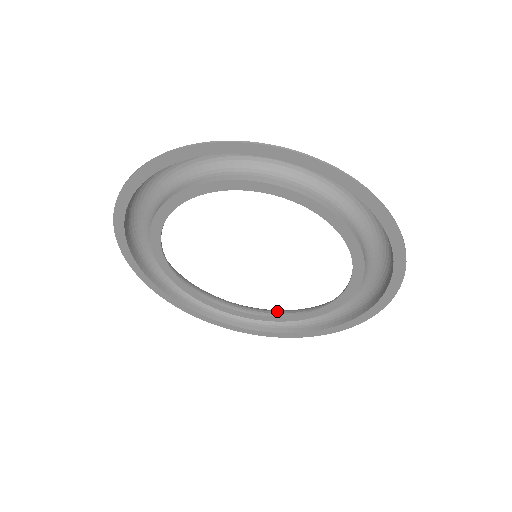
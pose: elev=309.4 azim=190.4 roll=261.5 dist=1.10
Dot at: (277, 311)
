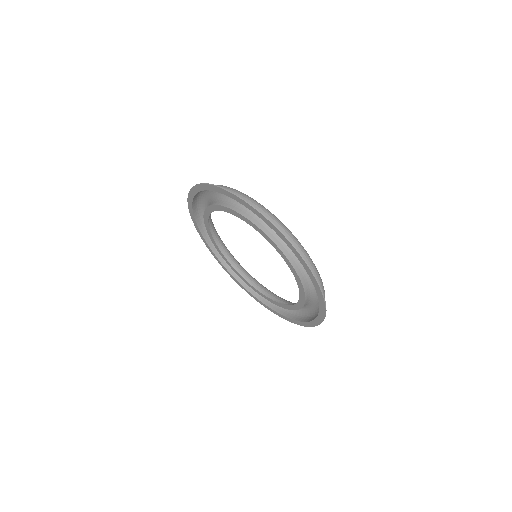
Dot at: (234, 260)
